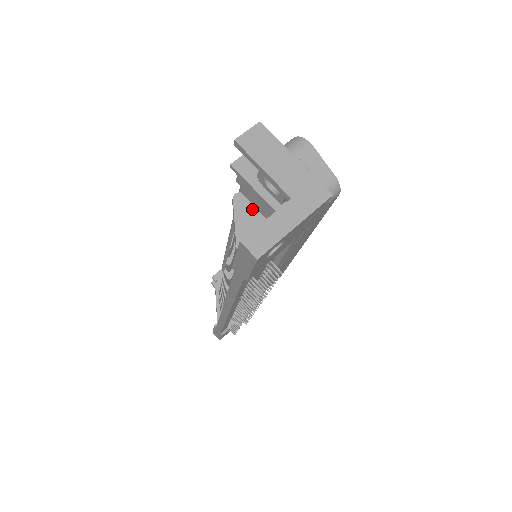
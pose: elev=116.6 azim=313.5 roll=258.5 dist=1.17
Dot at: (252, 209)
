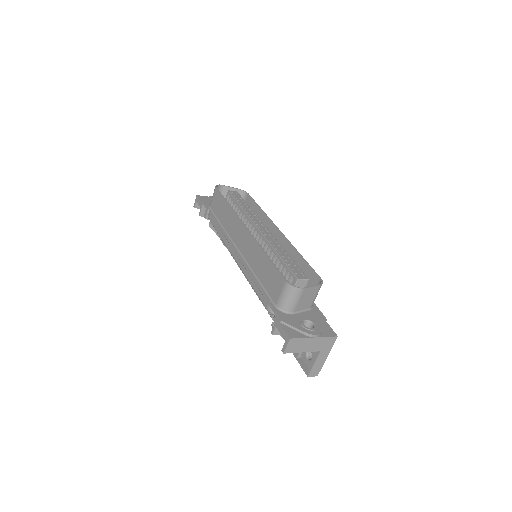
Dot at: occluded
